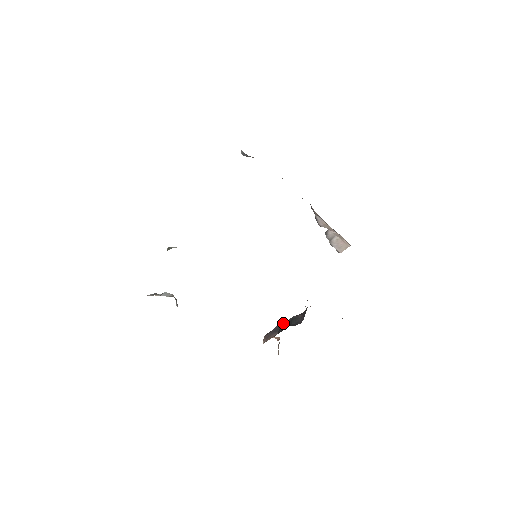
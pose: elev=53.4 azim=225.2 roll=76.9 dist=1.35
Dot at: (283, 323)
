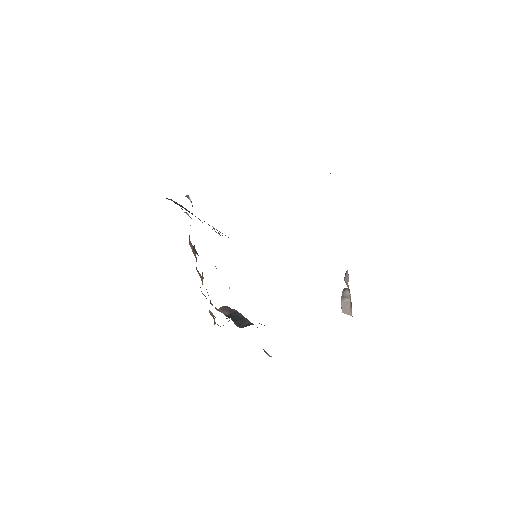
Dot at: (238, 313)
